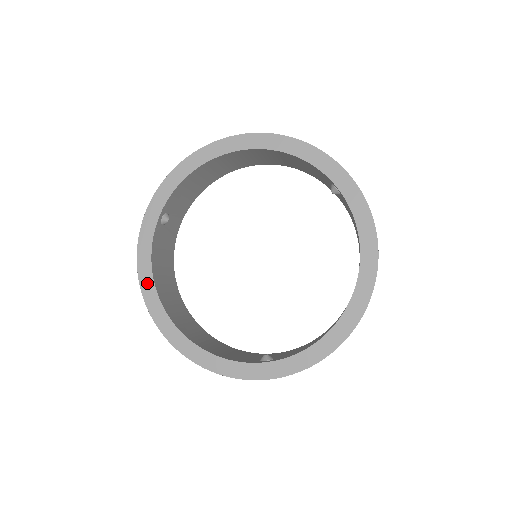
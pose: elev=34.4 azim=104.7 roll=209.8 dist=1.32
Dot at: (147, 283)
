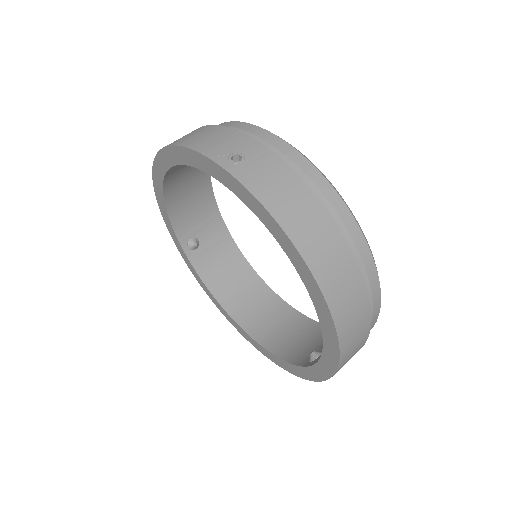
Dot at: (215, 302)
